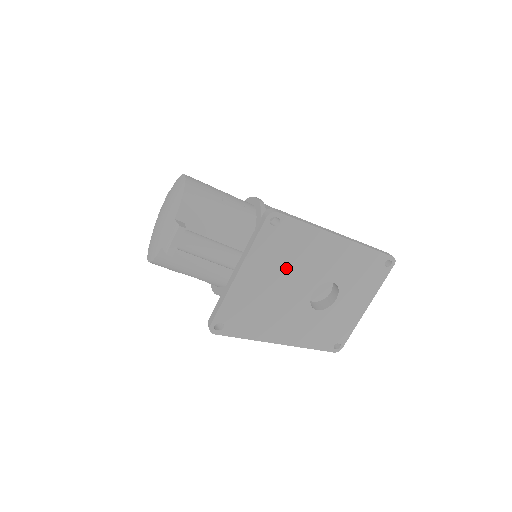
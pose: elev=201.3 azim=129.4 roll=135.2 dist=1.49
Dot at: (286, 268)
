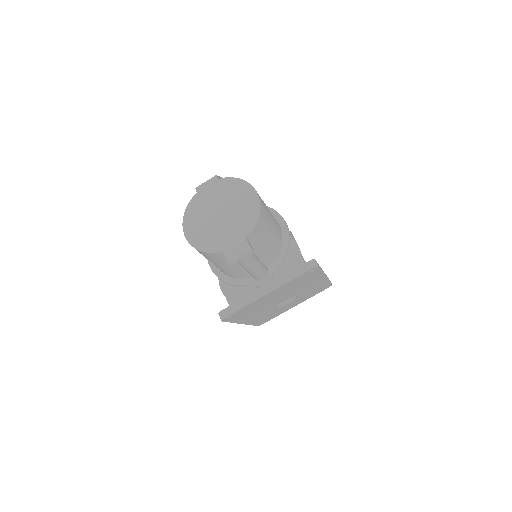
Dot at: (289, 290)
